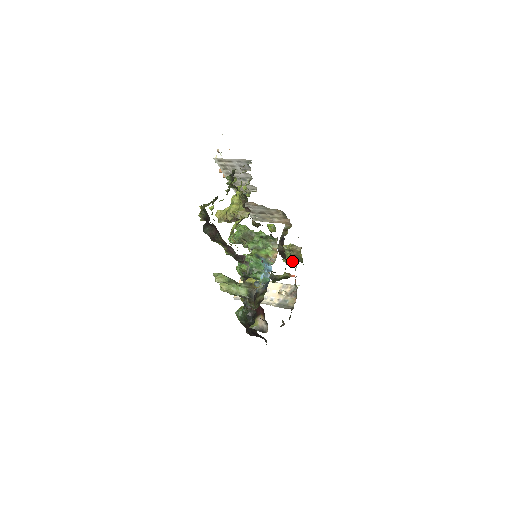
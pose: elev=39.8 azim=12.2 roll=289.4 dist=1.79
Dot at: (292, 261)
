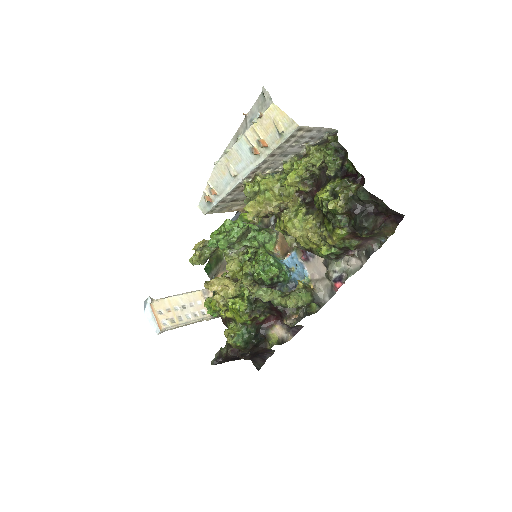
Dot at: occluded
